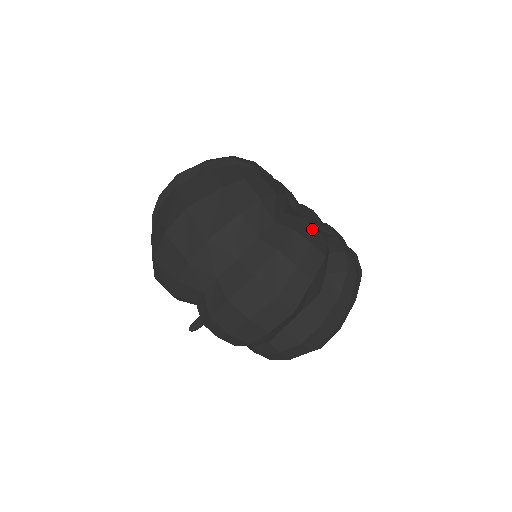
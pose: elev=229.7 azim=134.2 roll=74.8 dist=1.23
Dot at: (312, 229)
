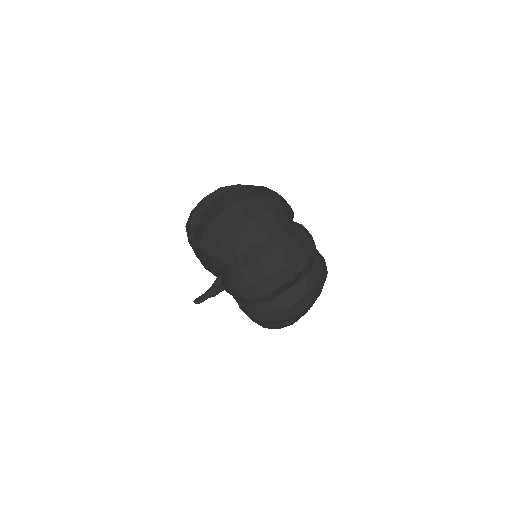
Dot at: (310, 234)
